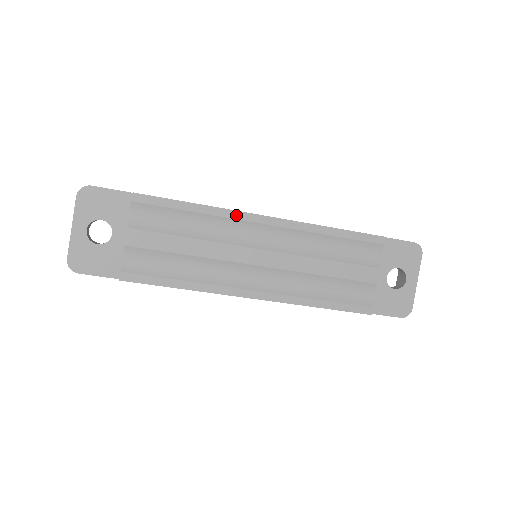
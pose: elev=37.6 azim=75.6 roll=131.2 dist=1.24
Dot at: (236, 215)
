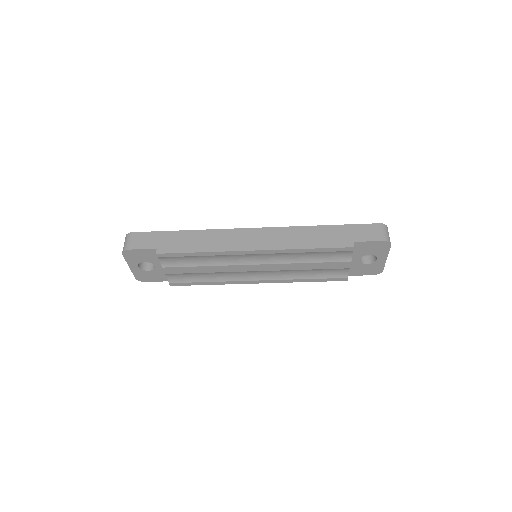
Dot at: (231, 253)
